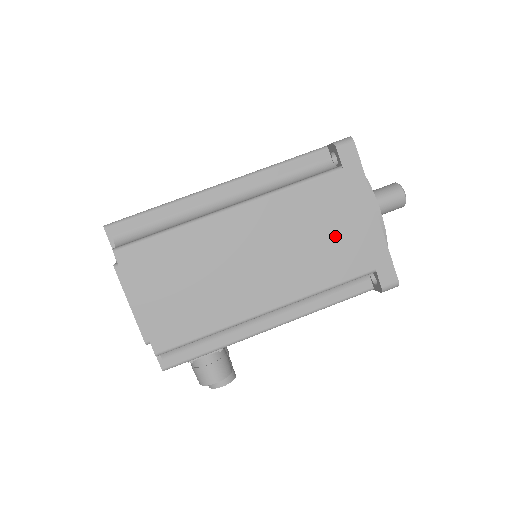
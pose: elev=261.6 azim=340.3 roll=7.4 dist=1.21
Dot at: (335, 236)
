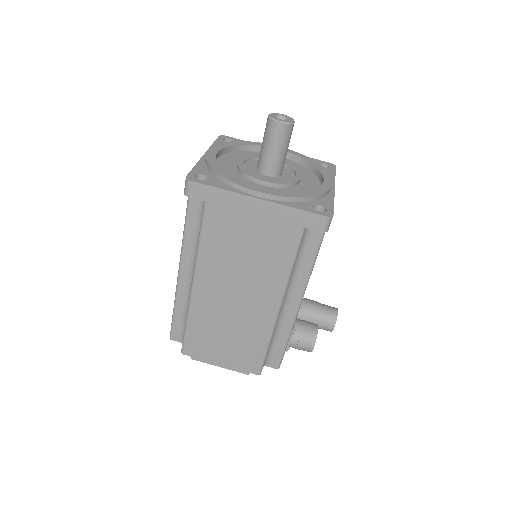
Dot at: (255, 239)
